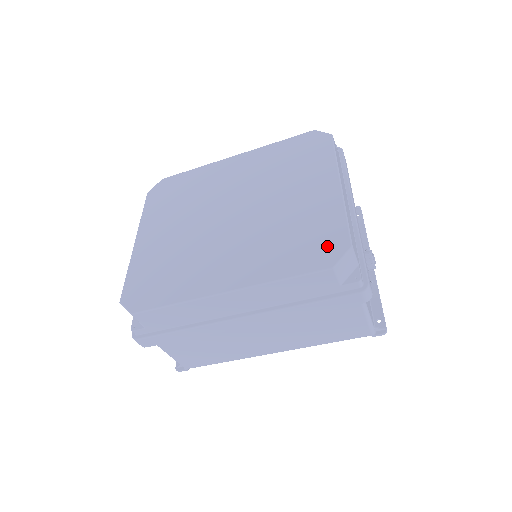
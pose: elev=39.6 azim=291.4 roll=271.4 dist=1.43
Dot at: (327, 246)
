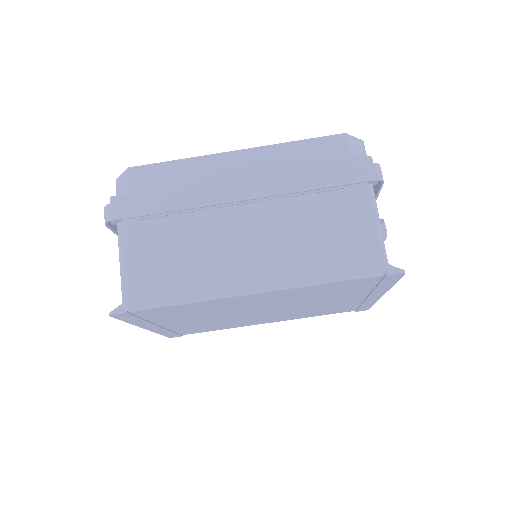
Dot at: occluded
